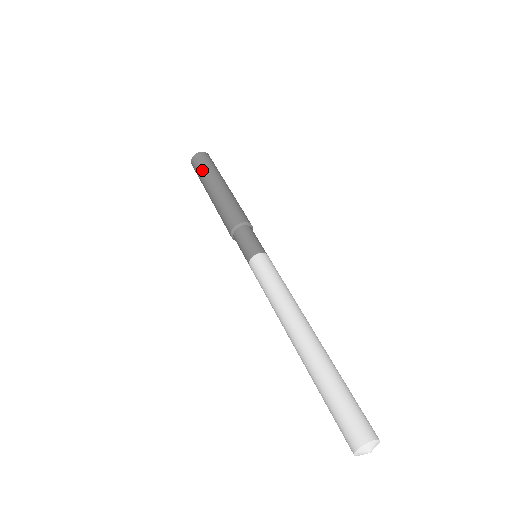
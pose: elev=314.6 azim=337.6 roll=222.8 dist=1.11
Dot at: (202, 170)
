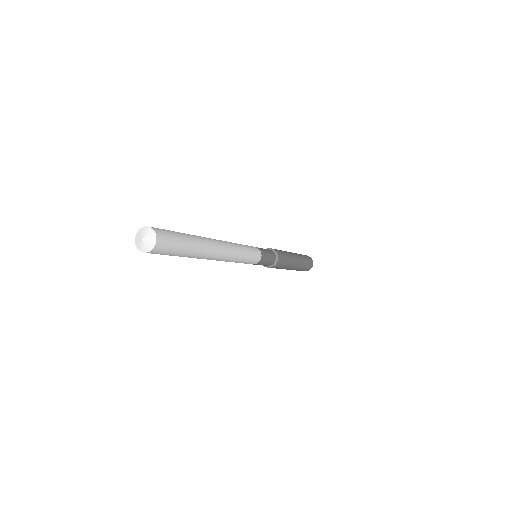
Dot at: occluded
